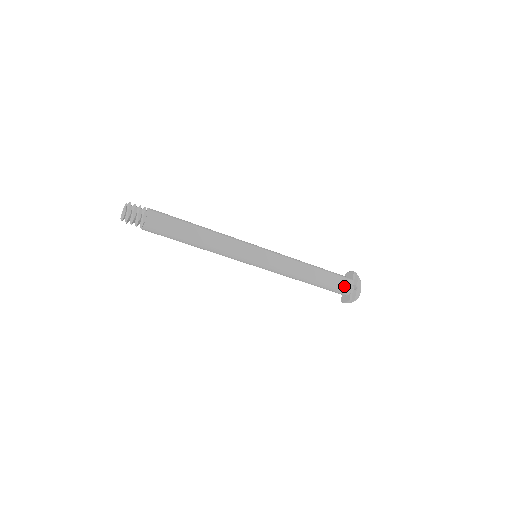
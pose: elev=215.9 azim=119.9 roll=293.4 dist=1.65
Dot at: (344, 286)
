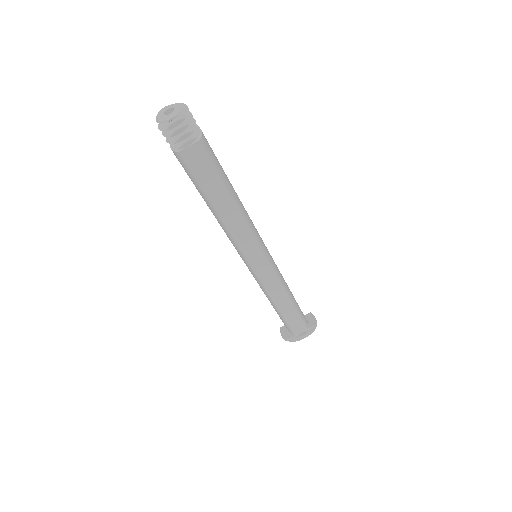
Dot at: (296, 329)
